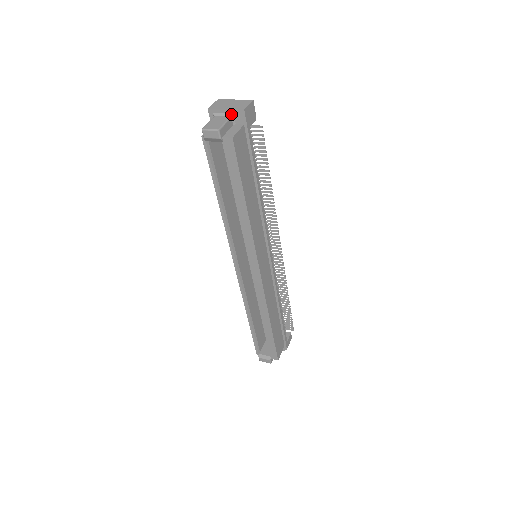
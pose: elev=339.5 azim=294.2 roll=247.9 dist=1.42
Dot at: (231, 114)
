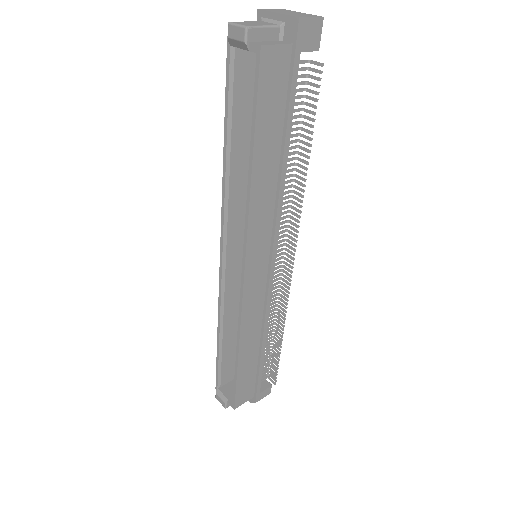
Dot at: (281, 22)
